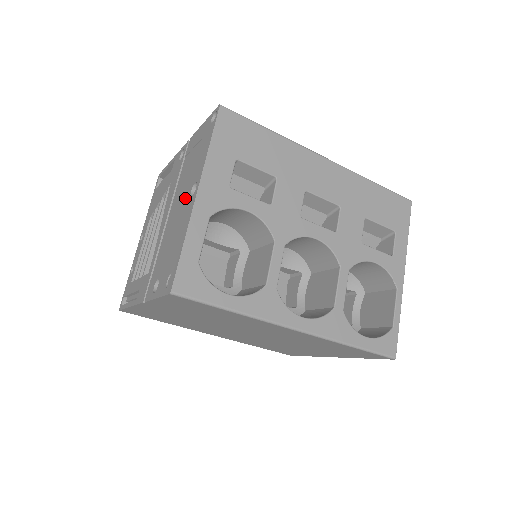
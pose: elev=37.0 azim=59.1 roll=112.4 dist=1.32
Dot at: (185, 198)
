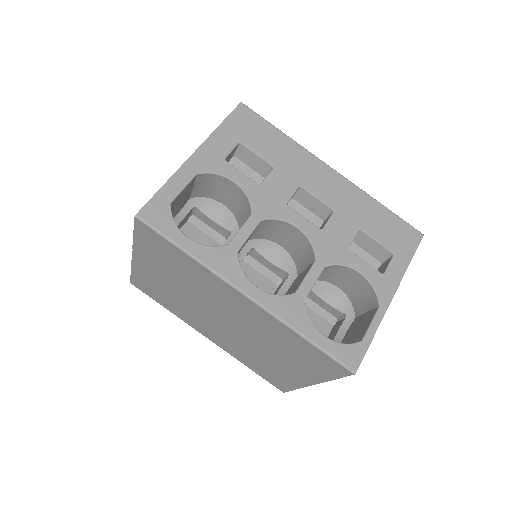
Dot at: occluded
